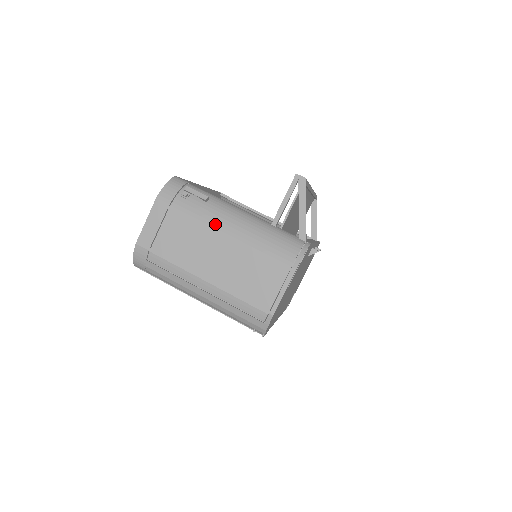
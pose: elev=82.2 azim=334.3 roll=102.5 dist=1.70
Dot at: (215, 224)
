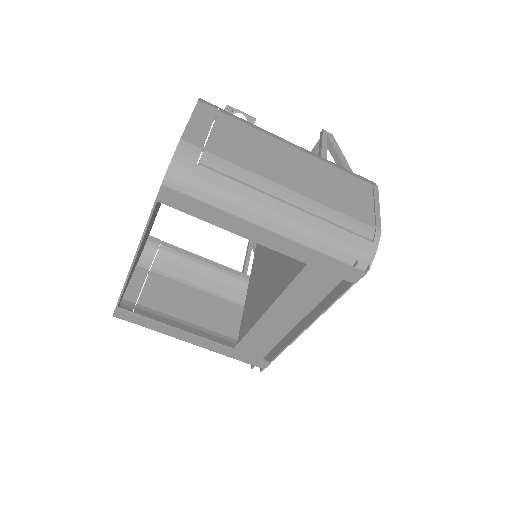
Dot at: (278, 138)
